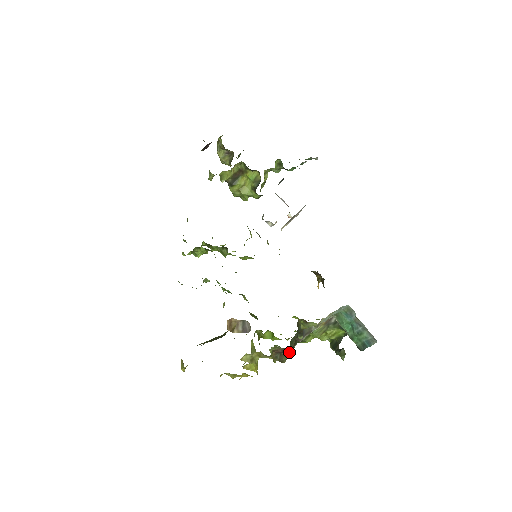
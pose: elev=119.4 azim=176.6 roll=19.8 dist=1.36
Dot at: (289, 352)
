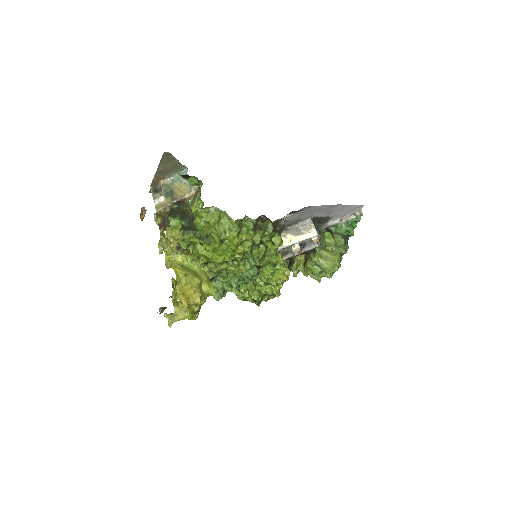
Dot at: (170, 222)
